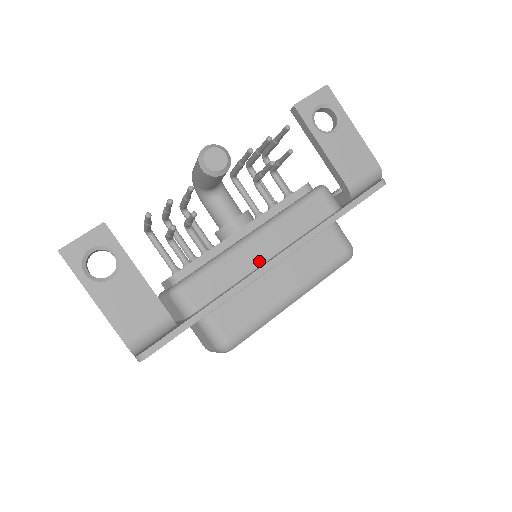
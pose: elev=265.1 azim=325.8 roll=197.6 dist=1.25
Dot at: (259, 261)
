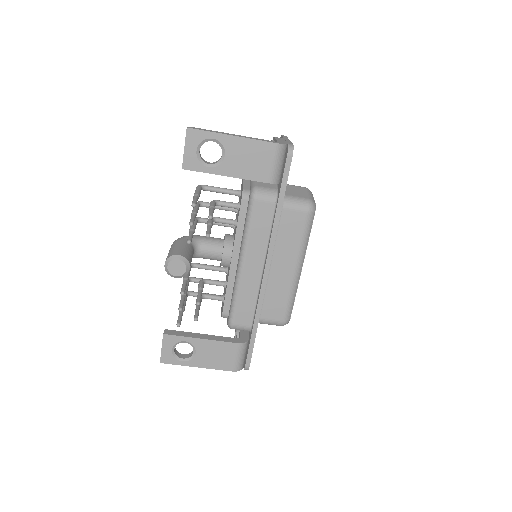
Dot at: (258, 275)
